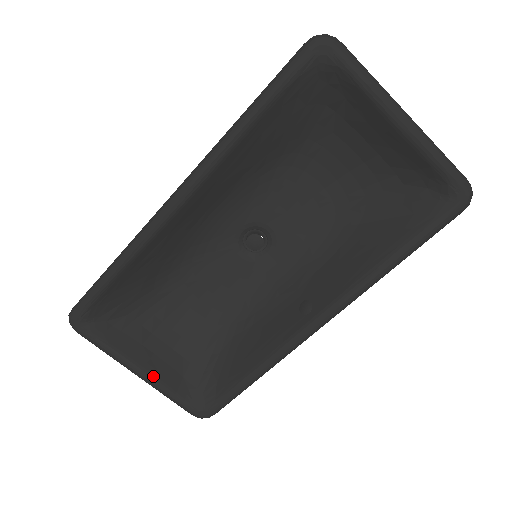
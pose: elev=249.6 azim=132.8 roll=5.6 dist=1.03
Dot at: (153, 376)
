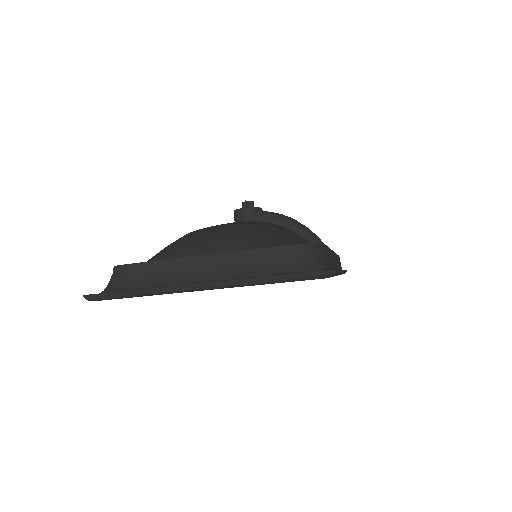
Dot at: occluded
